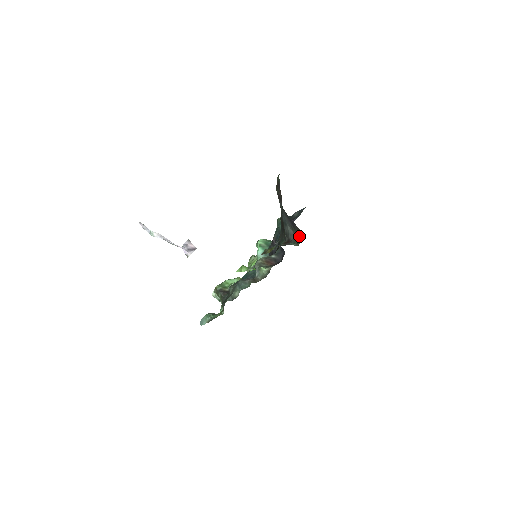
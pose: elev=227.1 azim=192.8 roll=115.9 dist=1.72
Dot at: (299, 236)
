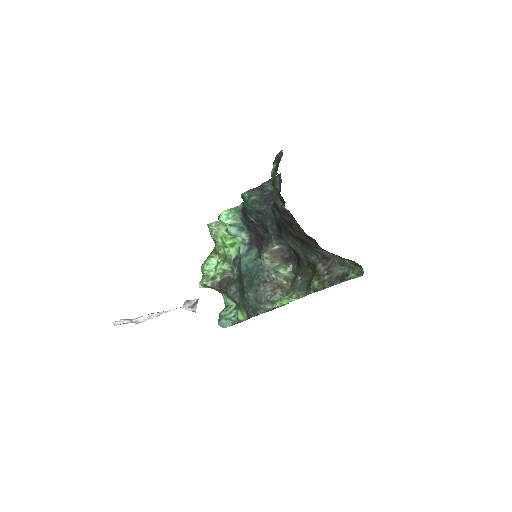
Dot at: (354, 266)
